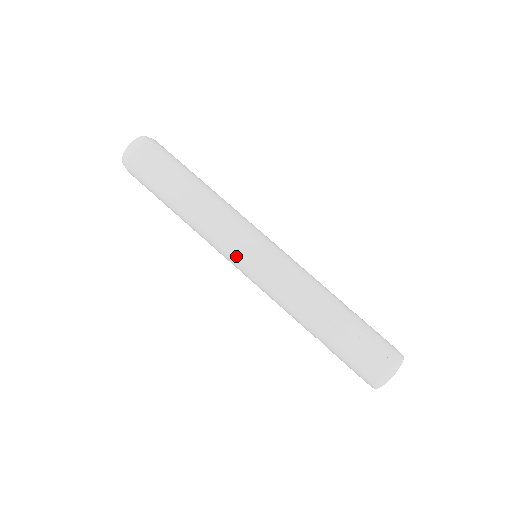
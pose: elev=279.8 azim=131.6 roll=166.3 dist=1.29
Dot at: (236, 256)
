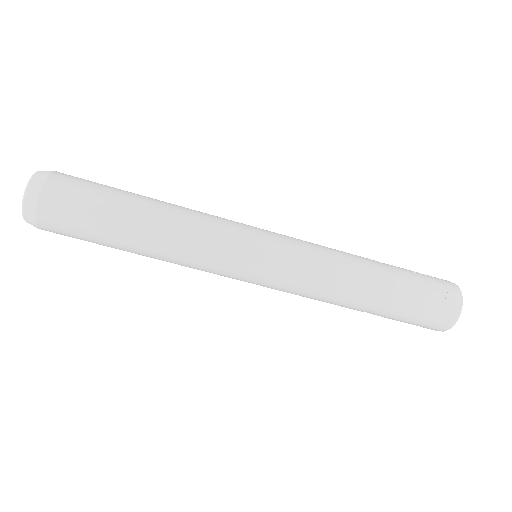
Dot at: (242, 262)
